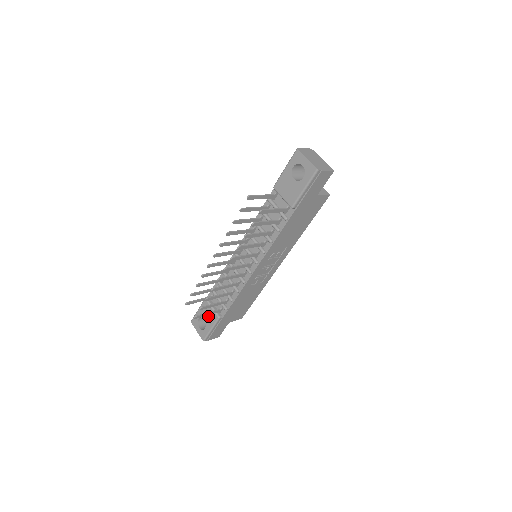
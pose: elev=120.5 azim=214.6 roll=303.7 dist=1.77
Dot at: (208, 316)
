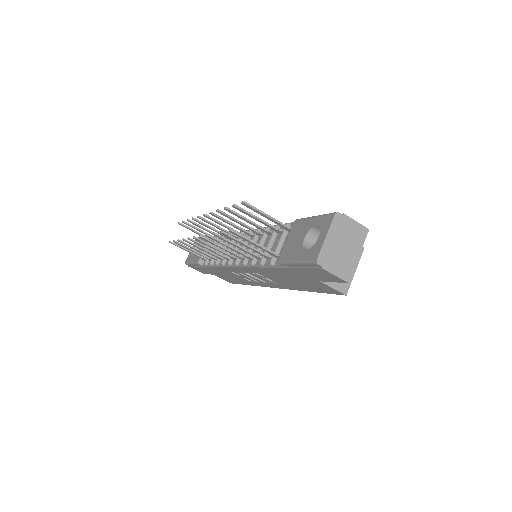
Dot at: occluded
